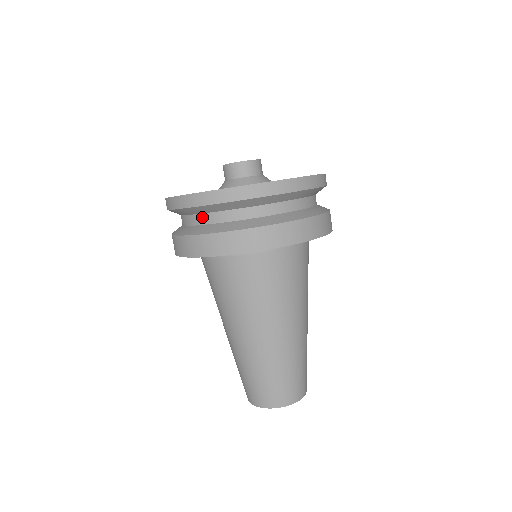
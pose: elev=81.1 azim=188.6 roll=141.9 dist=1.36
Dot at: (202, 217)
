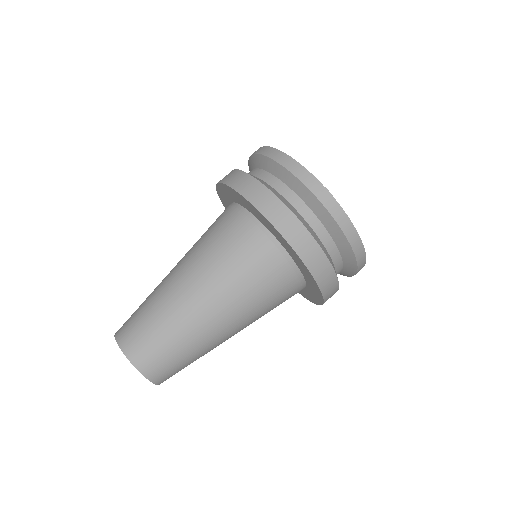
Dot at: (271, 178)
